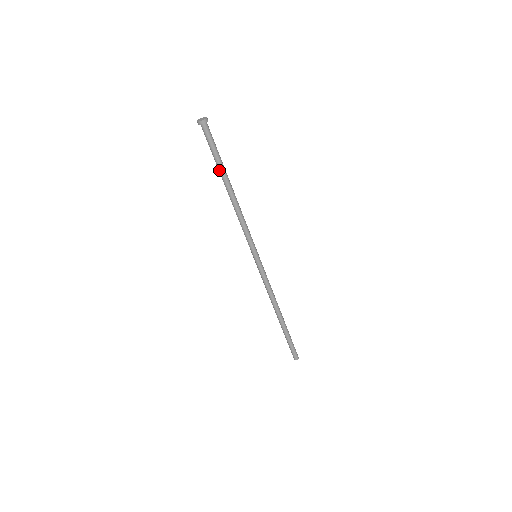
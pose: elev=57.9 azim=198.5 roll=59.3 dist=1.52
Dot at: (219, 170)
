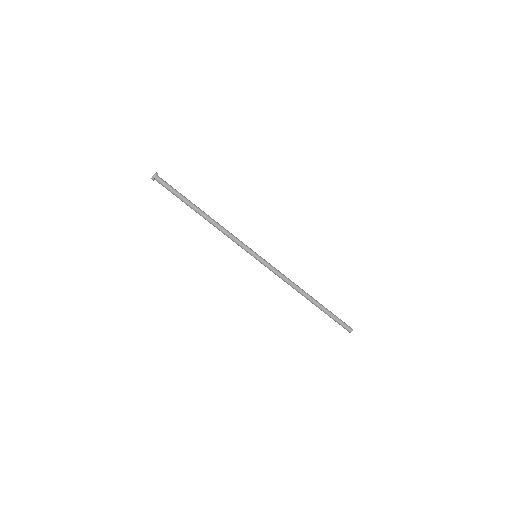
Dot at: (186, 204)
